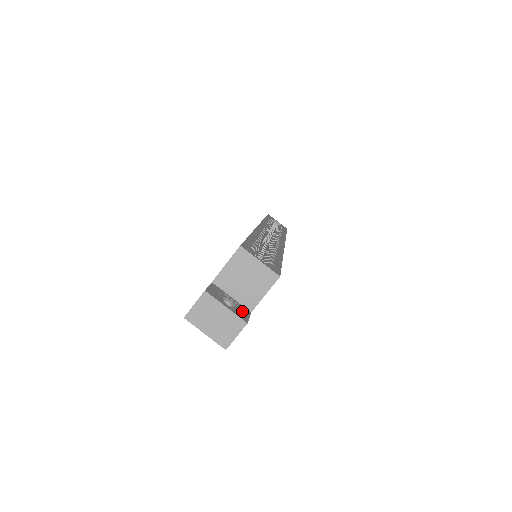
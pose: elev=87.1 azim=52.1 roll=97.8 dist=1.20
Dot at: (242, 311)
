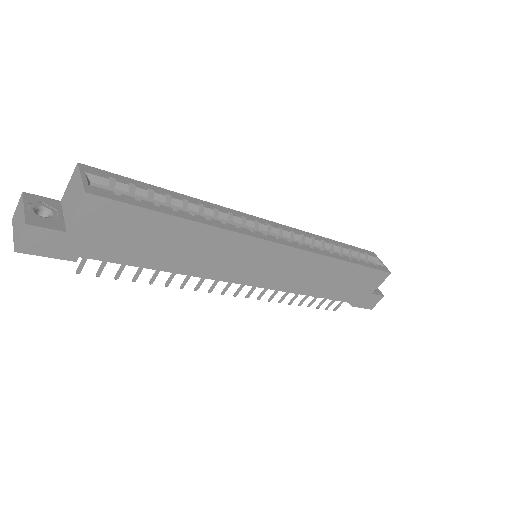
Dot at: (48, 222)
